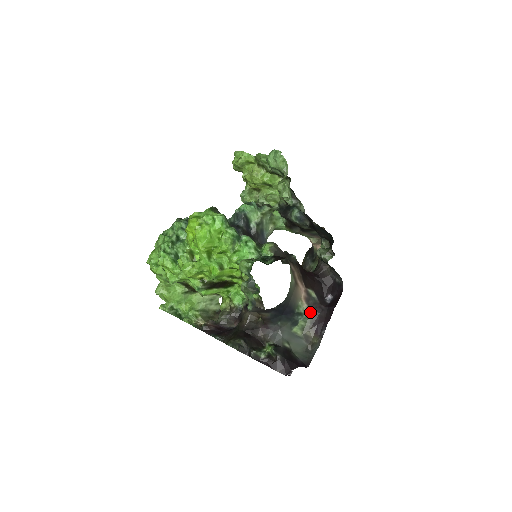
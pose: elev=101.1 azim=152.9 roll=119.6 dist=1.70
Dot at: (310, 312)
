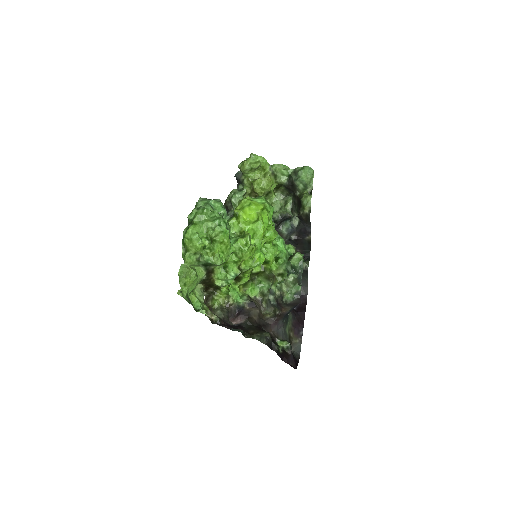
Dot at: (291, 315)
